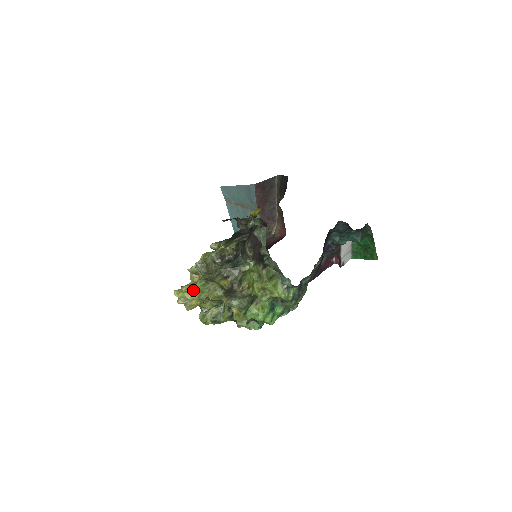
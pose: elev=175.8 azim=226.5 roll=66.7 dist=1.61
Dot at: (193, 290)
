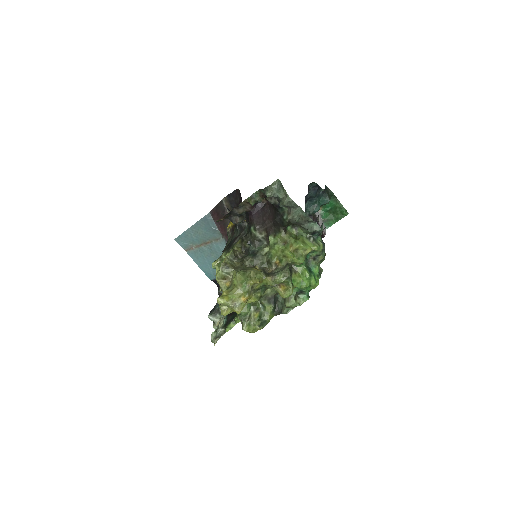
Dot at: (234, 288)
